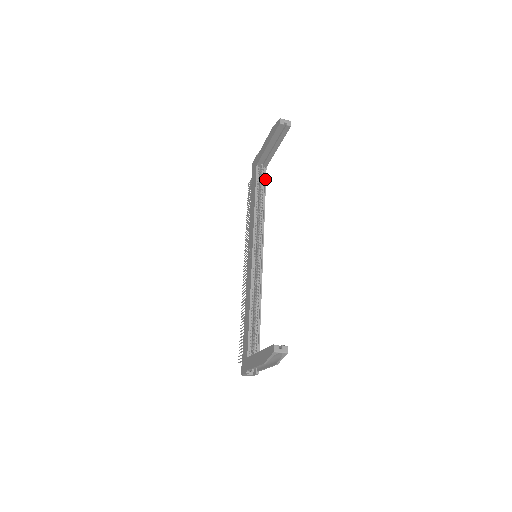
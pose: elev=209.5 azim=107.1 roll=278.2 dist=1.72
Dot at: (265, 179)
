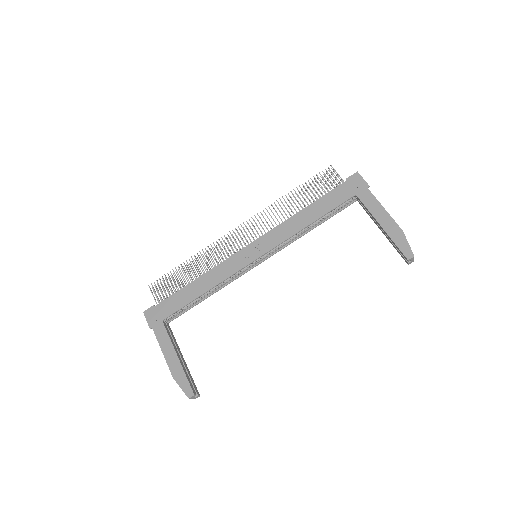
Dot at: (343, 209)
